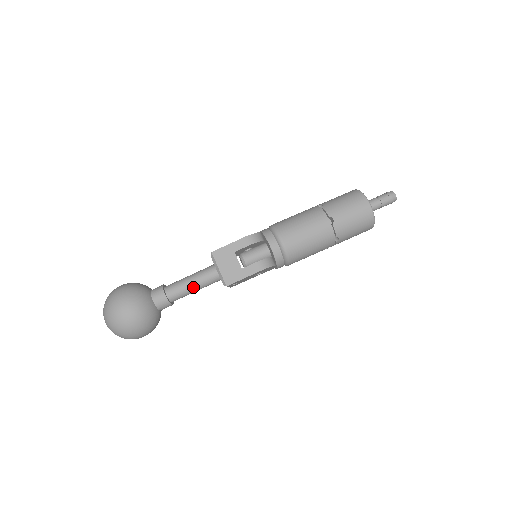
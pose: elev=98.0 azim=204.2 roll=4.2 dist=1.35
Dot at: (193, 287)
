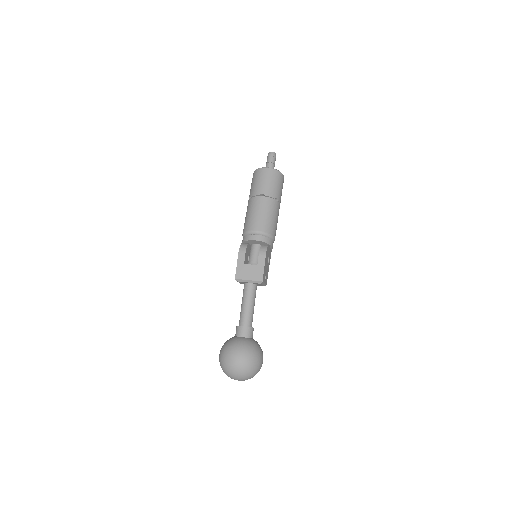
Dot at: (250, 306)
